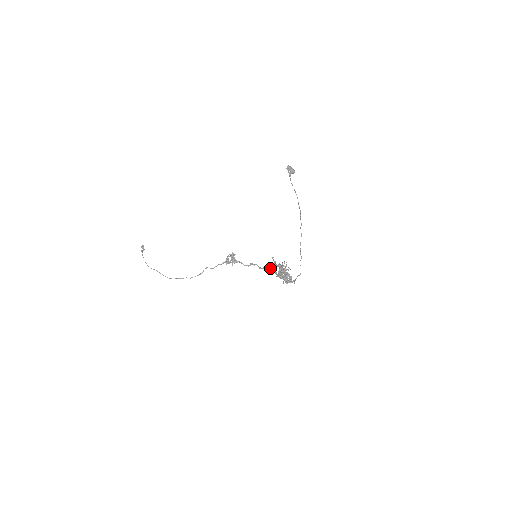
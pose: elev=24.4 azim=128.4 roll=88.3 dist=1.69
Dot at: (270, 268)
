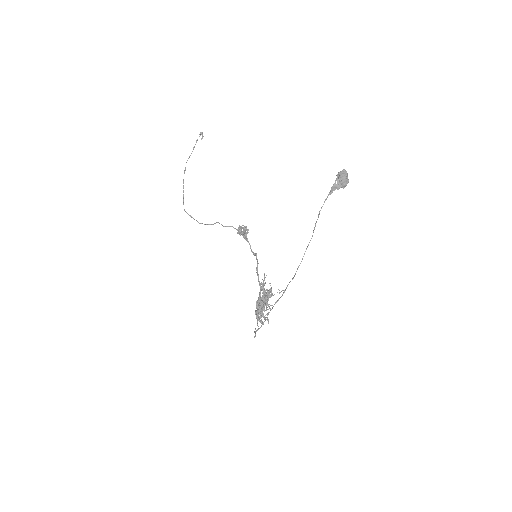
Dot at: occluded
